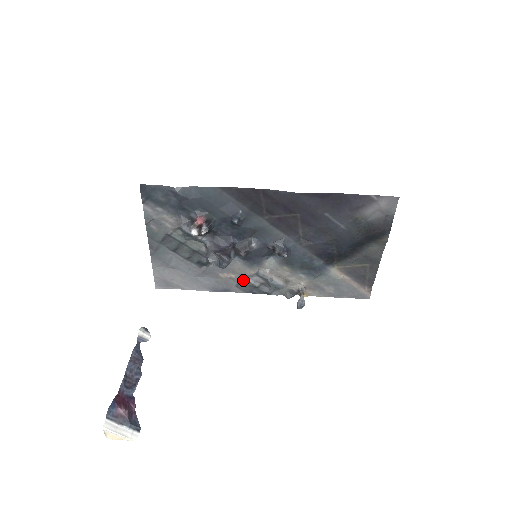
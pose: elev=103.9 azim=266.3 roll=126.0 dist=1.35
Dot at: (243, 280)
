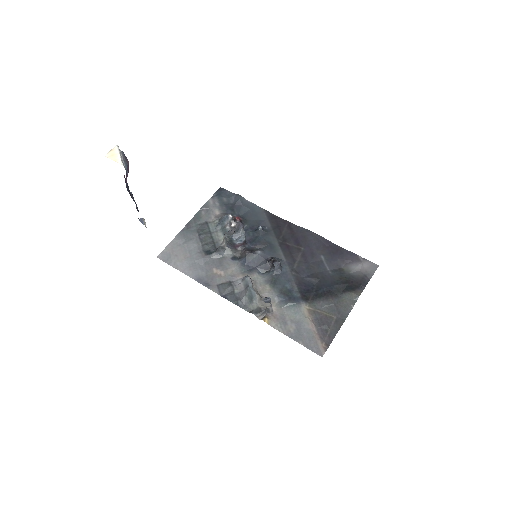
Dot at: (227, 283)
